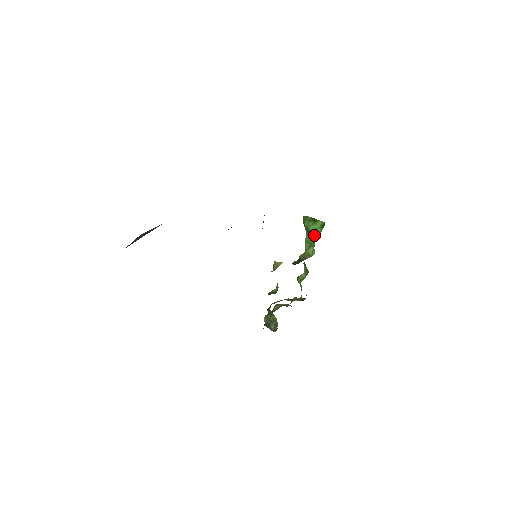
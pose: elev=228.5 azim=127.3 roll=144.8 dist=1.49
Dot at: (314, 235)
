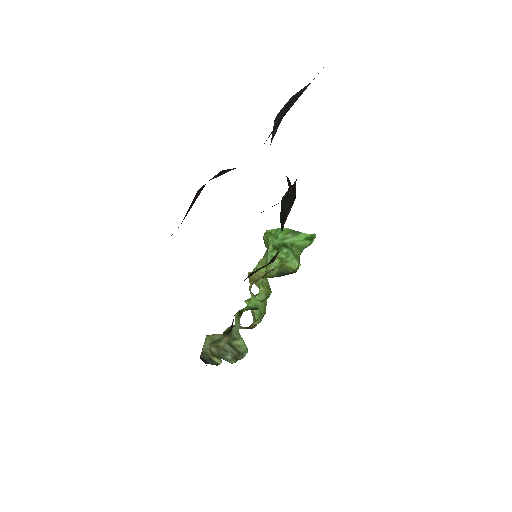
Dot at: (299, 247)
